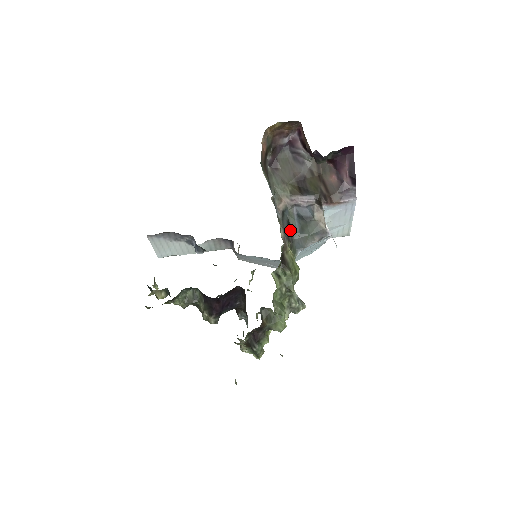
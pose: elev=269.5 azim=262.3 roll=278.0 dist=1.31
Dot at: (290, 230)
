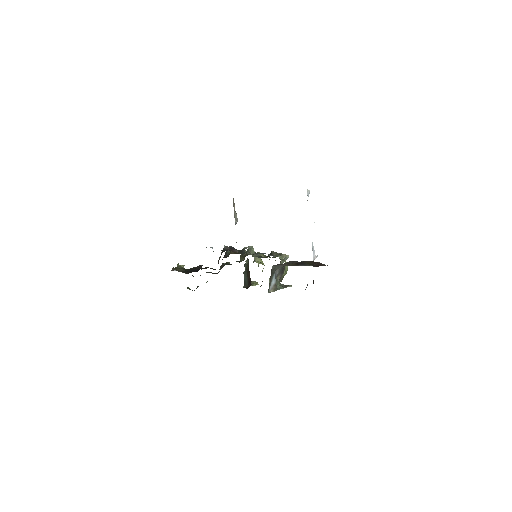
Dot at: occluded
